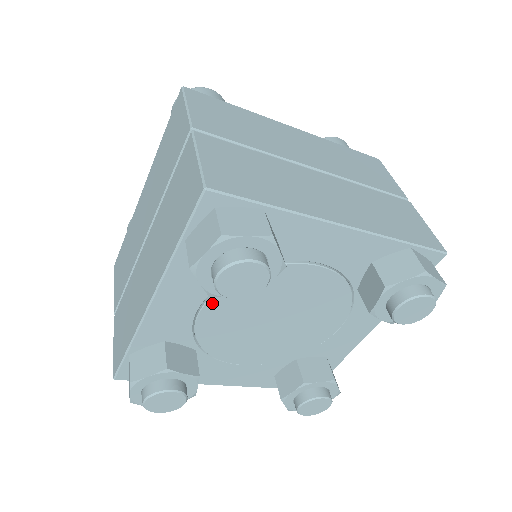
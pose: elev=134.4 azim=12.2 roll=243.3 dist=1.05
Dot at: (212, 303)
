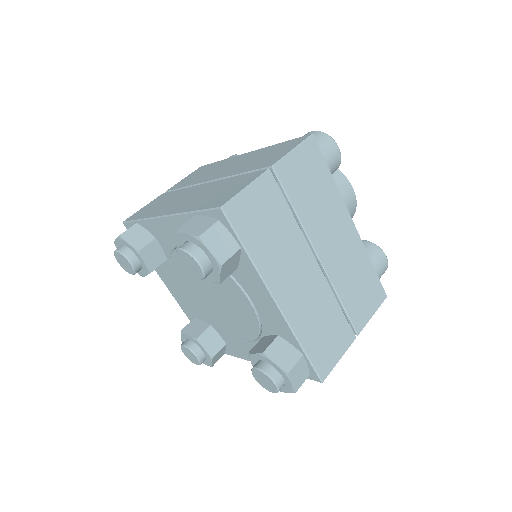
Dot at: occluded
